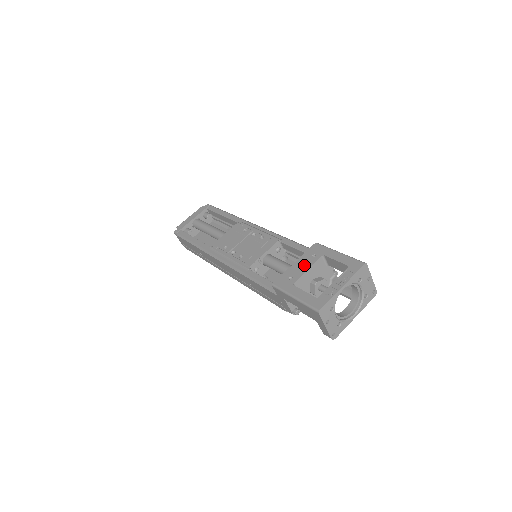
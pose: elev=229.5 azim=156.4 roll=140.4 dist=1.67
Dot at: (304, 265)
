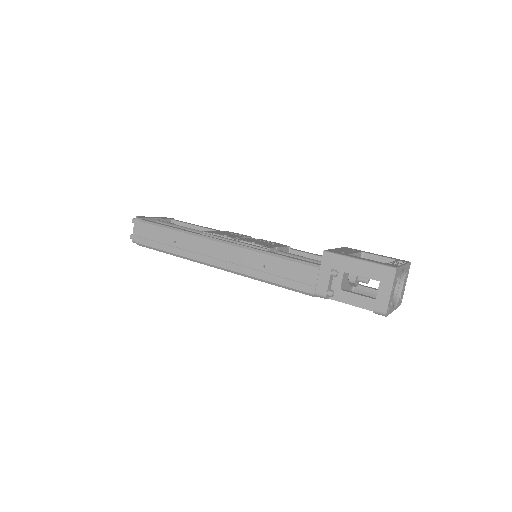
Dot at: (349, 251)
